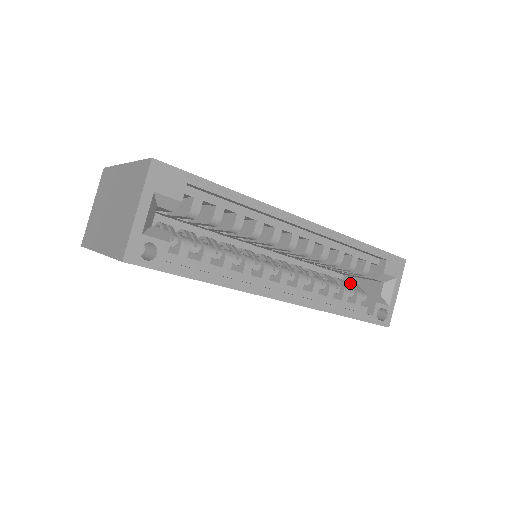
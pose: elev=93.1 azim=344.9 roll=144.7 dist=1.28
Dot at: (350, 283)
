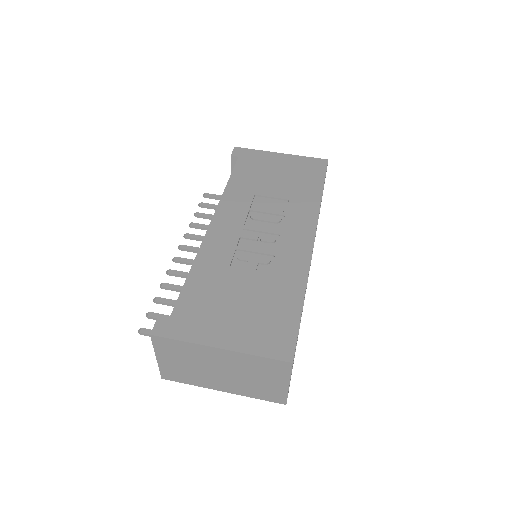
Dot at: occluded
